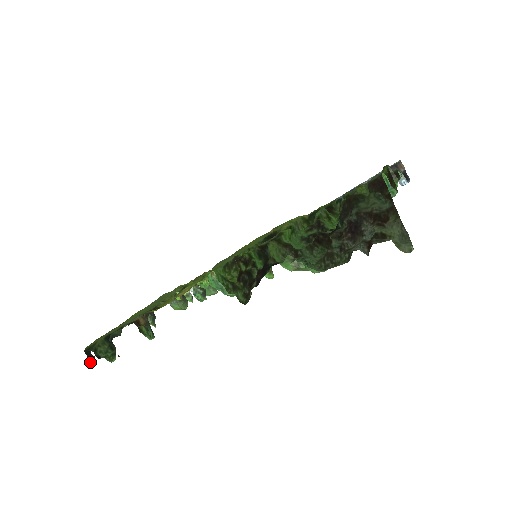
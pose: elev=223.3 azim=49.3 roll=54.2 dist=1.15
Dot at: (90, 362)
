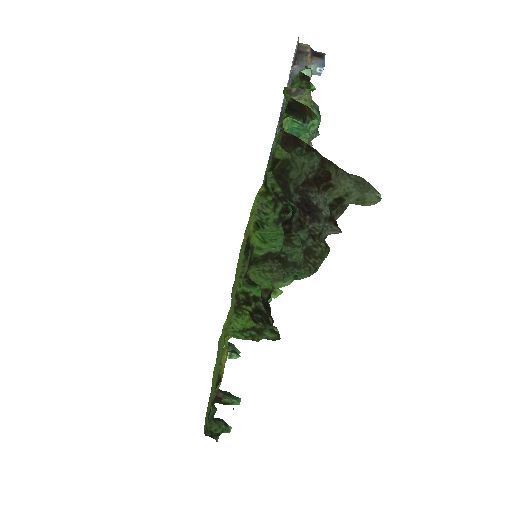
Dot at: (217, 440)
